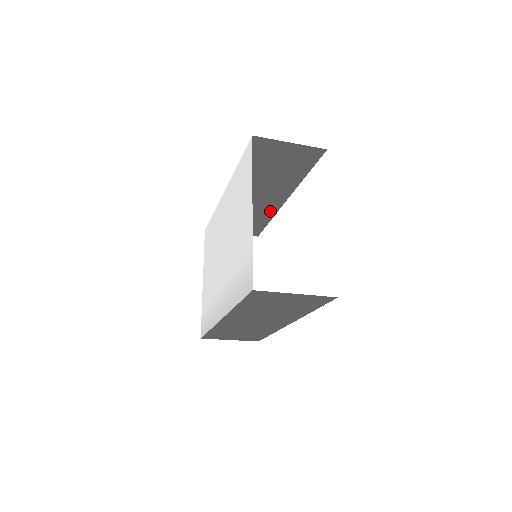
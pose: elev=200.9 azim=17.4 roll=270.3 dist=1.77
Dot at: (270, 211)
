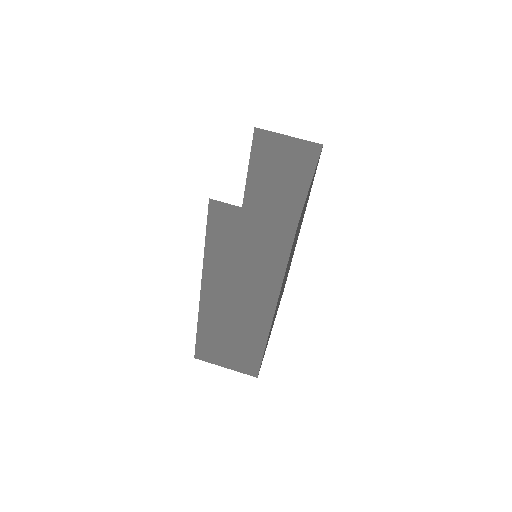
Dot at: occluded
